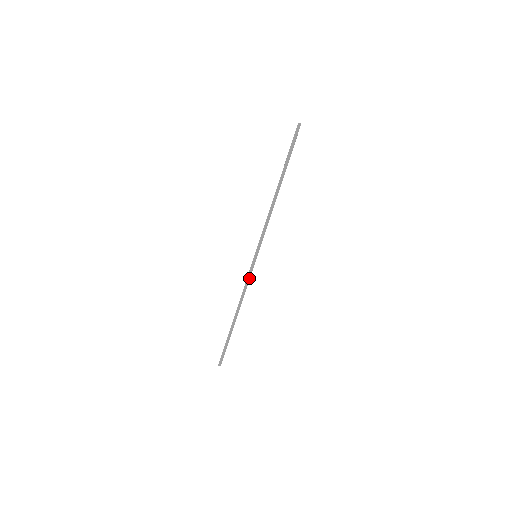
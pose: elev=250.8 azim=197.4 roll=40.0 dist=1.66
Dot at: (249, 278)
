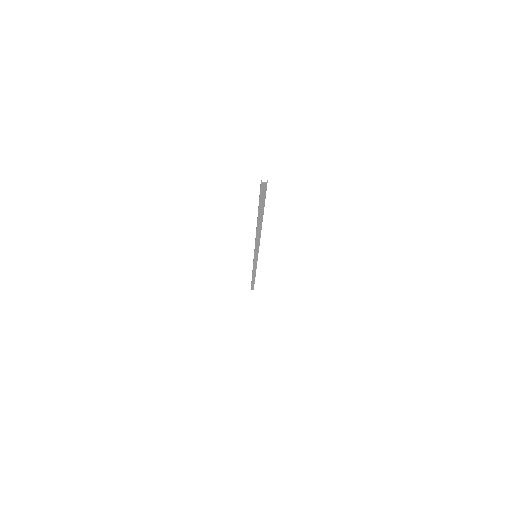
Dot at: (256, 264)
